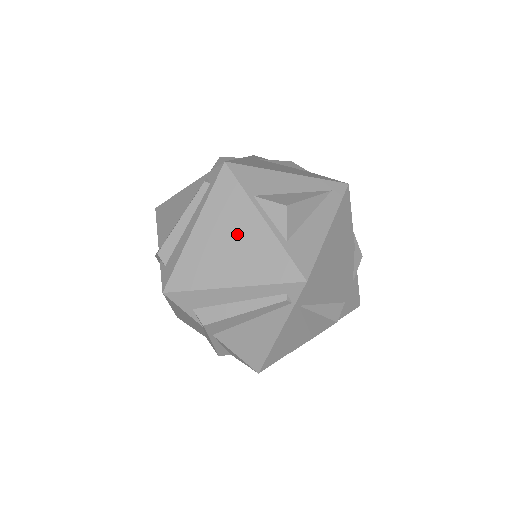
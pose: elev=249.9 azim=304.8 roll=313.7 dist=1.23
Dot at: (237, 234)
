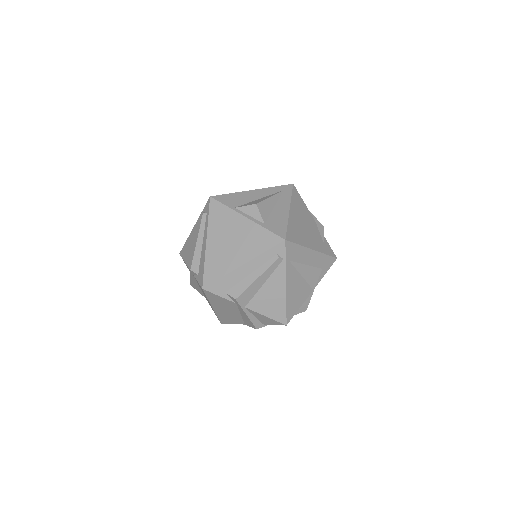
Dot at: (234, 233)
